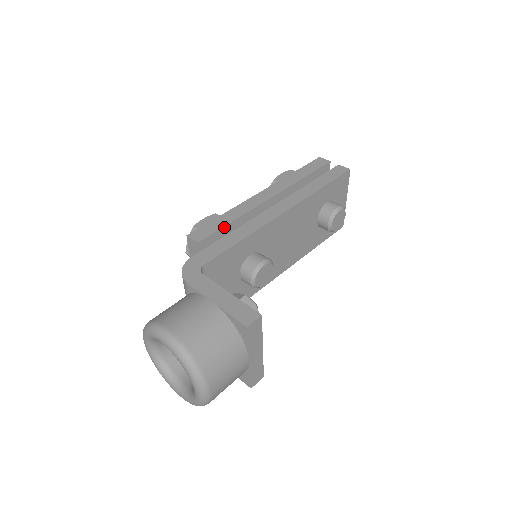
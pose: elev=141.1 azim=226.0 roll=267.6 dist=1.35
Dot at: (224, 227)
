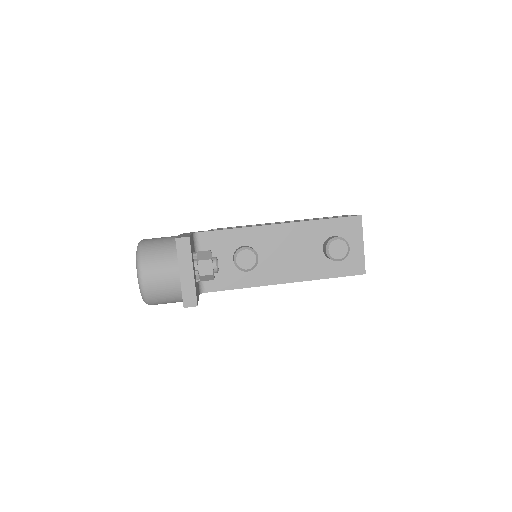
Dot at: occluded
